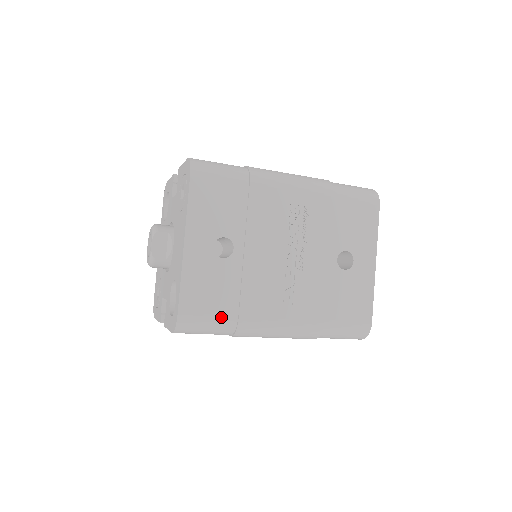
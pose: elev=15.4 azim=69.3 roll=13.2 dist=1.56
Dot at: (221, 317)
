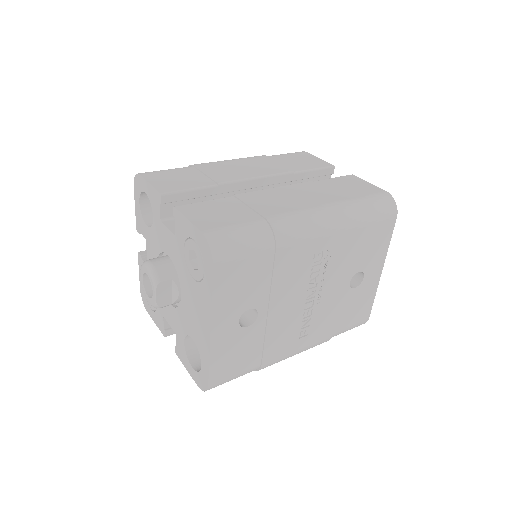
Dot at: (246, 370)
